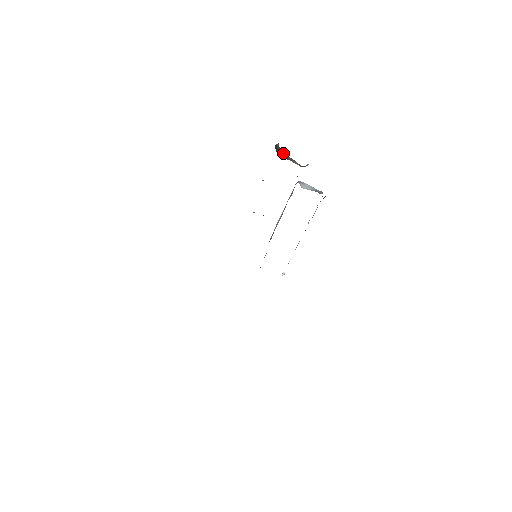
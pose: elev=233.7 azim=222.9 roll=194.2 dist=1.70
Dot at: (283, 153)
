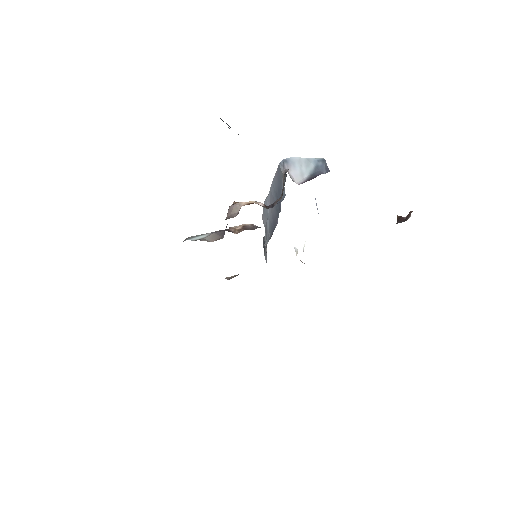
Dot at: occluded
